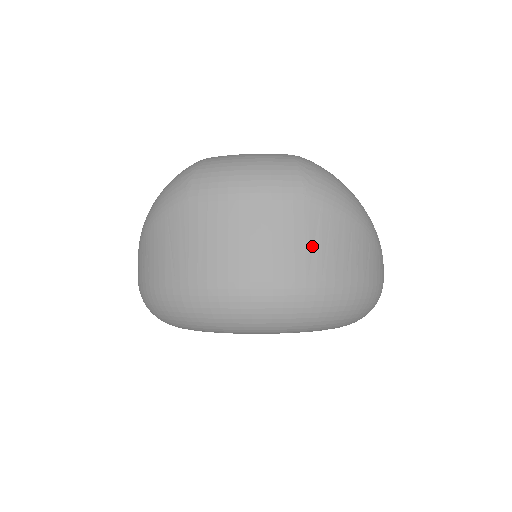
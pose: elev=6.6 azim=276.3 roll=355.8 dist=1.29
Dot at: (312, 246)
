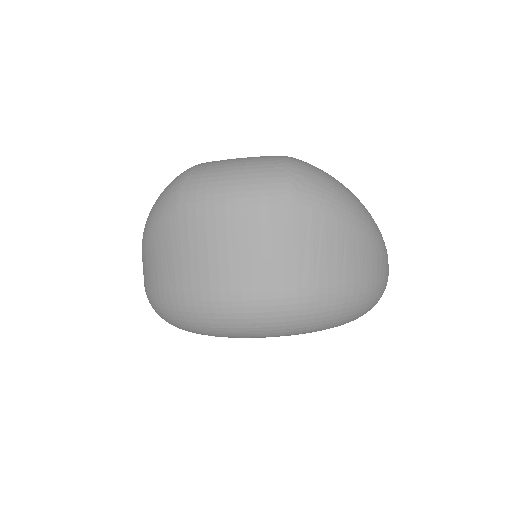
Dot at: (302, 254)
